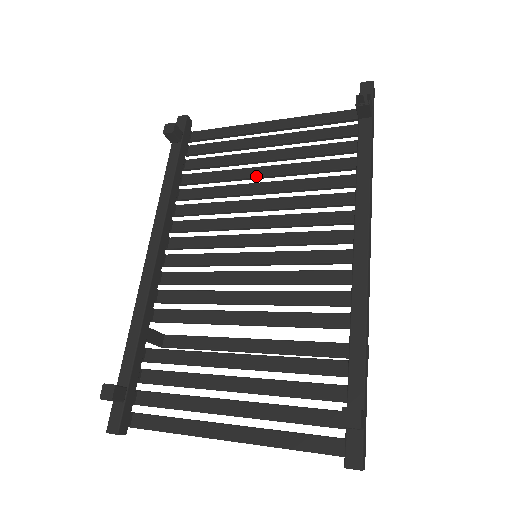
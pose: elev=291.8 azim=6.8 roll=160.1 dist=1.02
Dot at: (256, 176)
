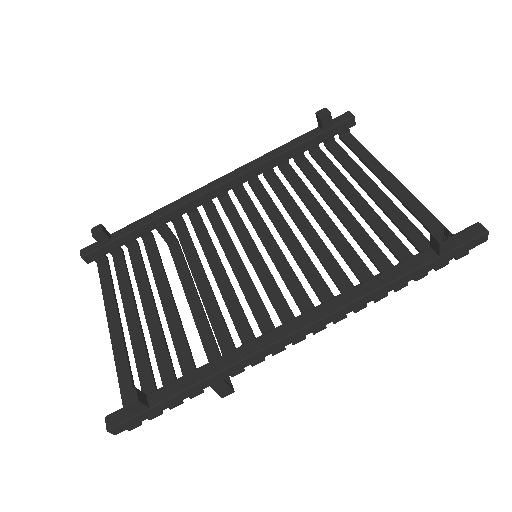
Dot at: (332, 207)
